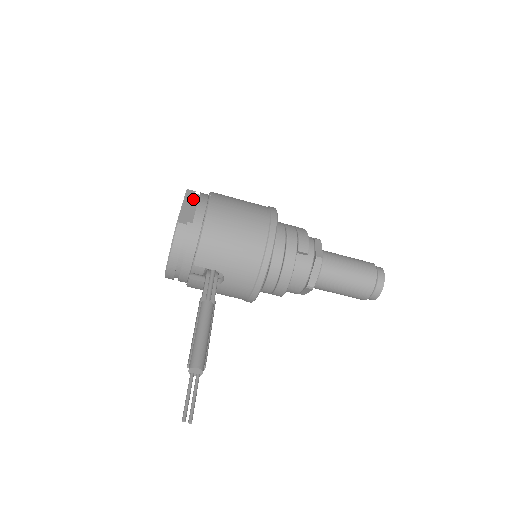
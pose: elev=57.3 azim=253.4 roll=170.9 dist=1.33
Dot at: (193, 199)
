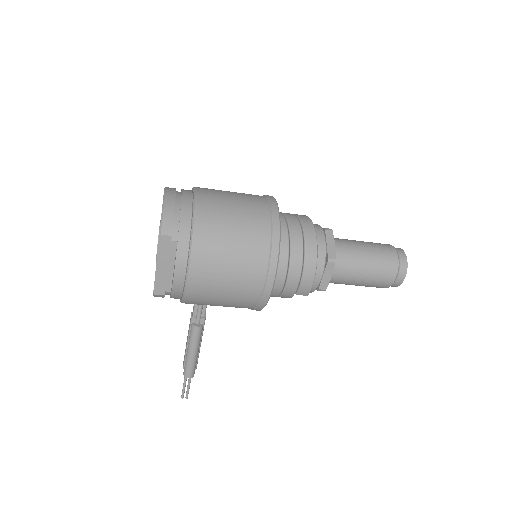
Dot at: (169, 253)
